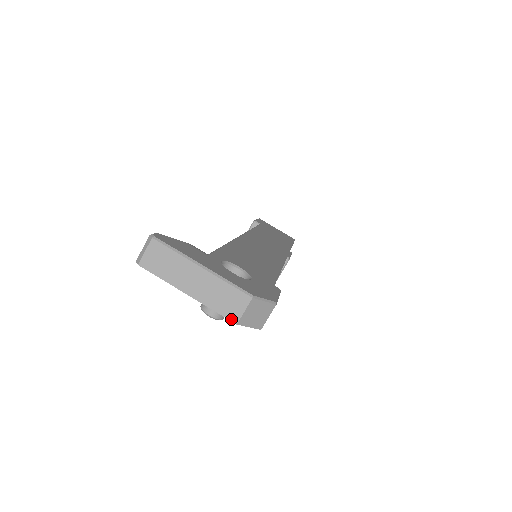
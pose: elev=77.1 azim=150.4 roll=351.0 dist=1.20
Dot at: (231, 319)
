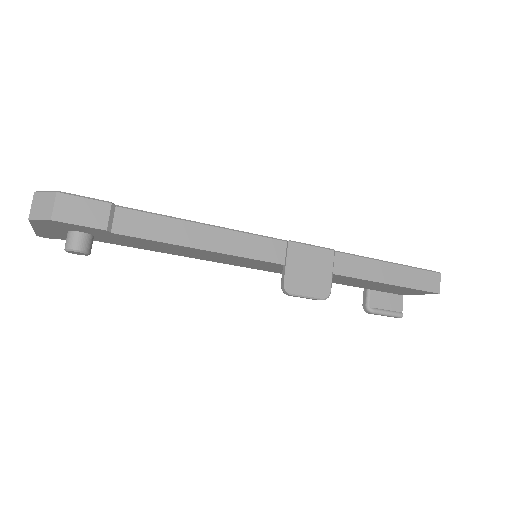
Dot at: (29, 219)
